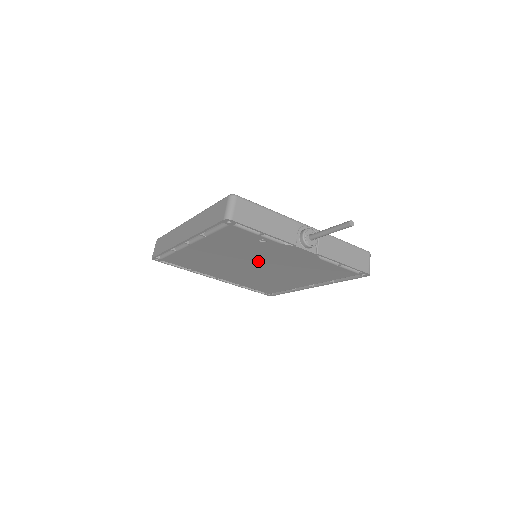
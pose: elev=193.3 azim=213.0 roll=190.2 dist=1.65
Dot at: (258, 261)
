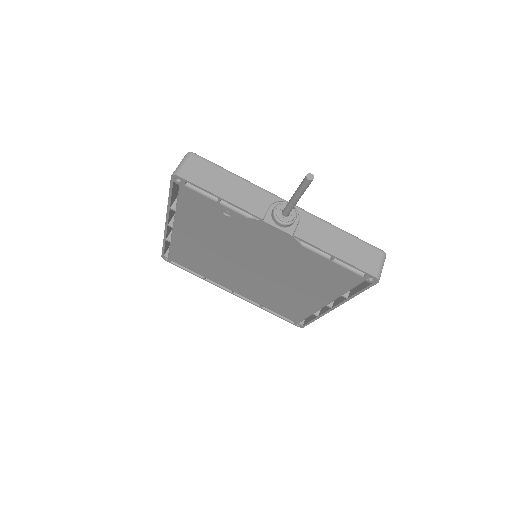
Dot at: (248, 256)
